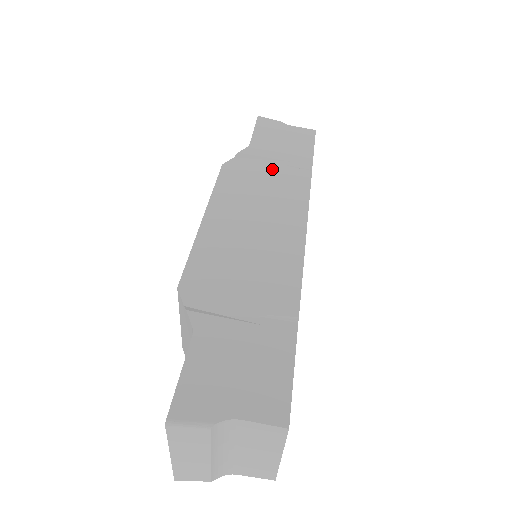
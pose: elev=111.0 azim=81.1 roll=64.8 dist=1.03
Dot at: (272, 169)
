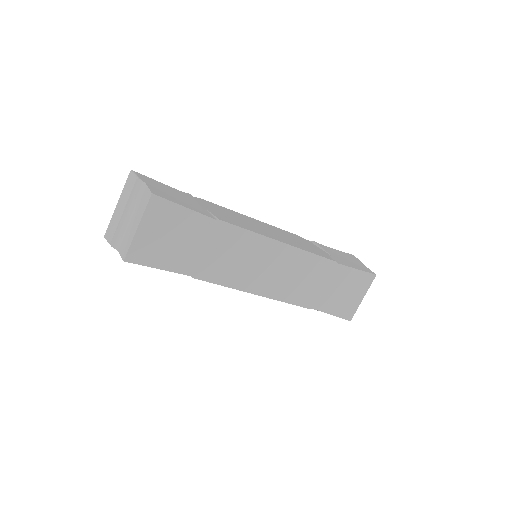
Dot at: (317, 249)
